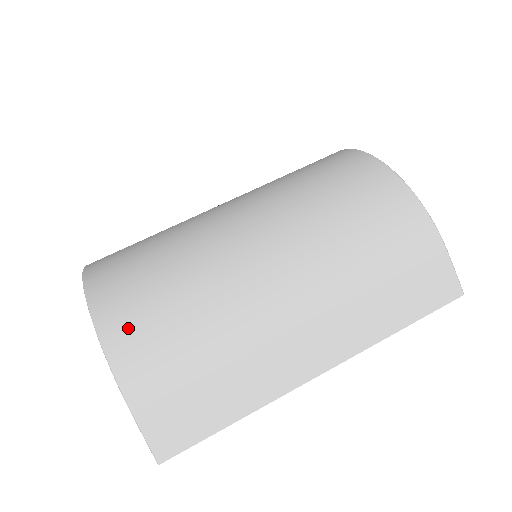
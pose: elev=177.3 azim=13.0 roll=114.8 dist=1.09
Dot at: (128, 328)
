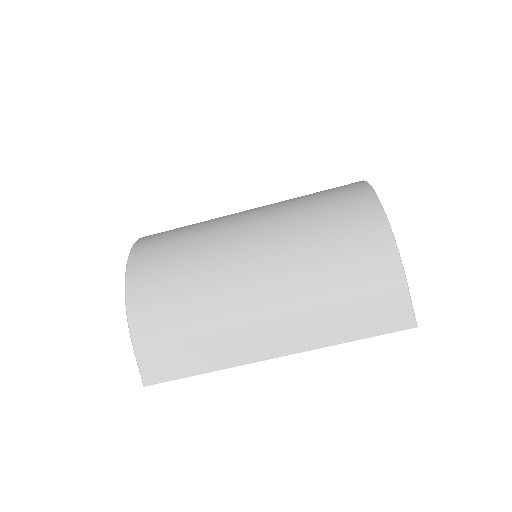
Dot at: (144, 287)
